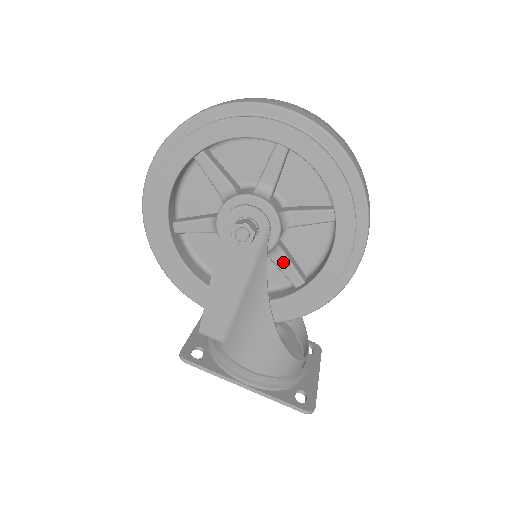
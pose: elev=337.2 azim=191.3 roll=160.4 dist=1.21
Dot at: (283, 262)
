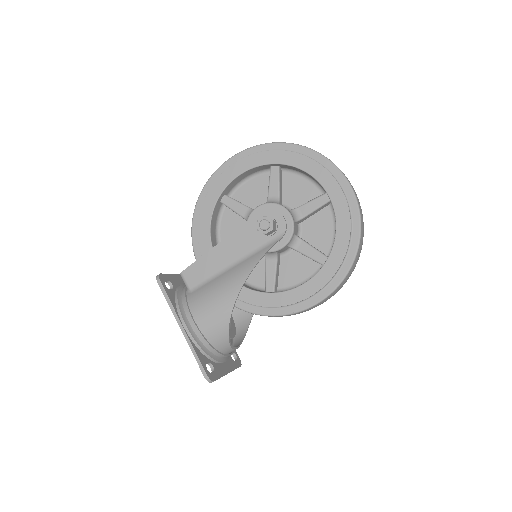
Dot at: (271, 268)
